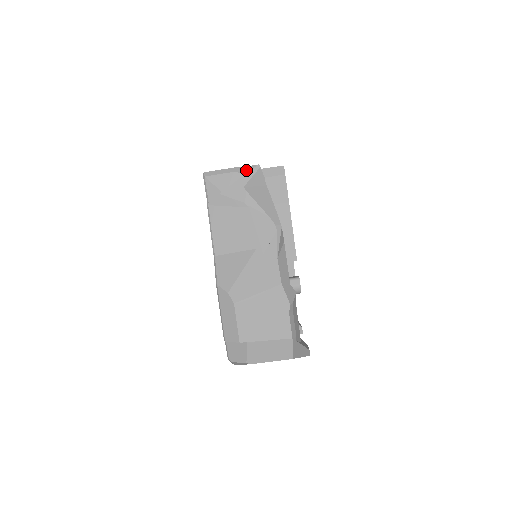
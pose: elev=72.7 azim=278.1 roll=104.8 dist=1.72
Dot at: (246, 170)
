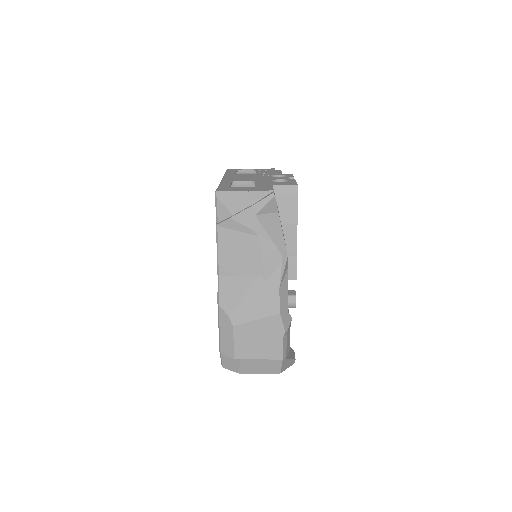
Dot at: (260, 196)
